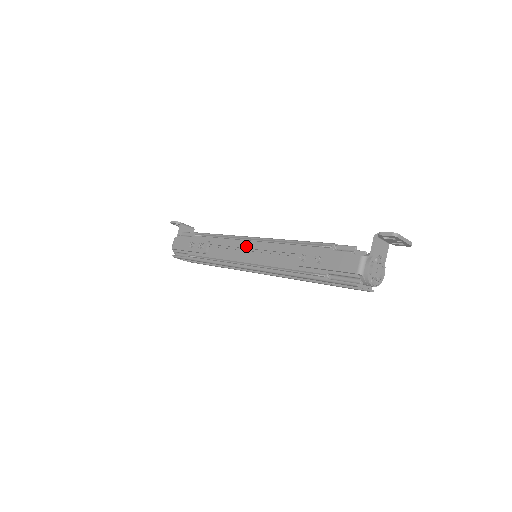
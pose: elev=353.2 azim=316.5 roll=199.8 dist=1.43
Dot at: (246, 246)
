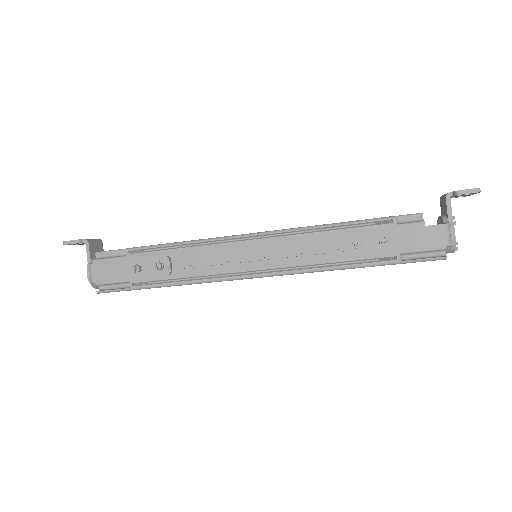
Dot at: (246, 248)
